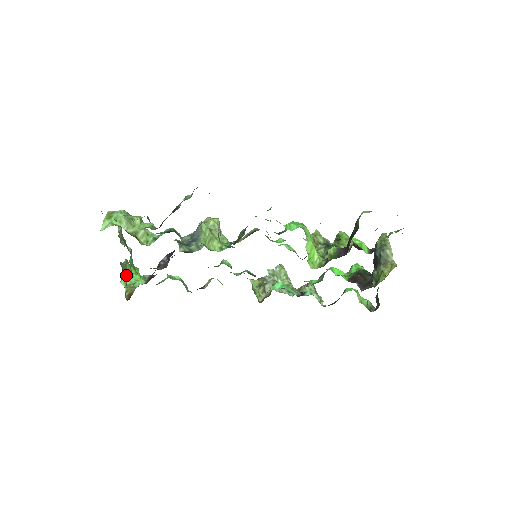
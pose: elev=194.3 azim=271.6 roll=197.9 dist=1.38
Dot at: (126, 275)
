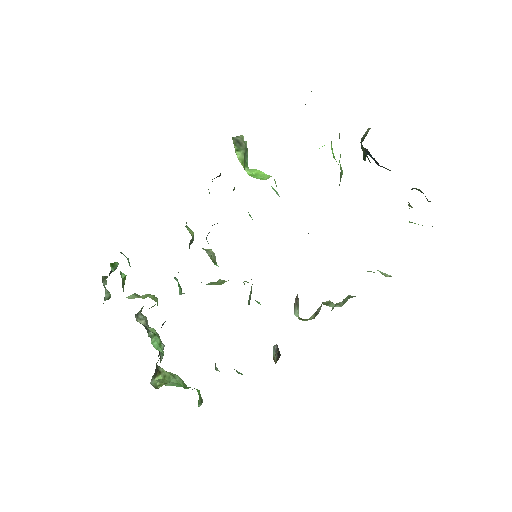
Dot at: (170, 382)
